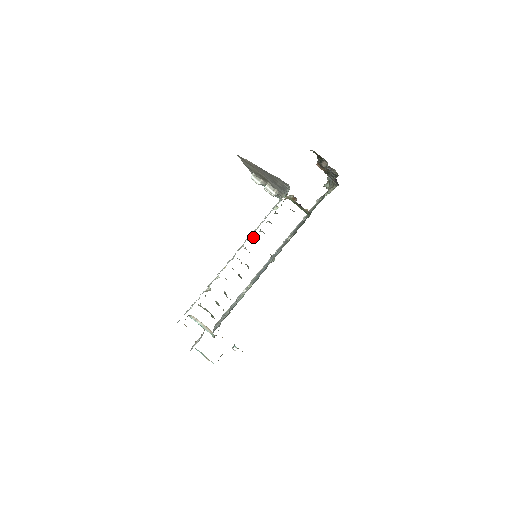
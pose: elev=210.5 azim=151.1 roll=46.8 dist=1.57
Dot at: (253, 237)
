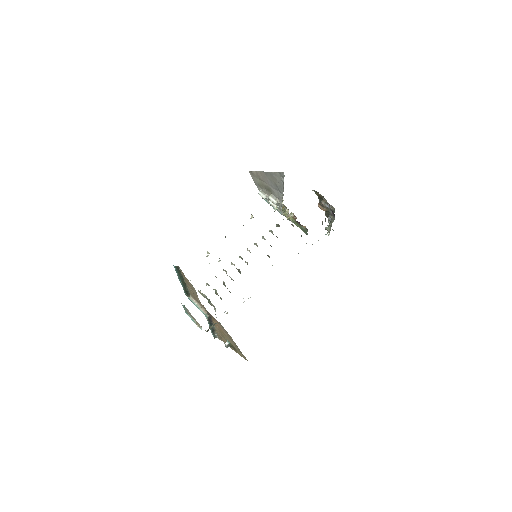
Dot at: occluded
